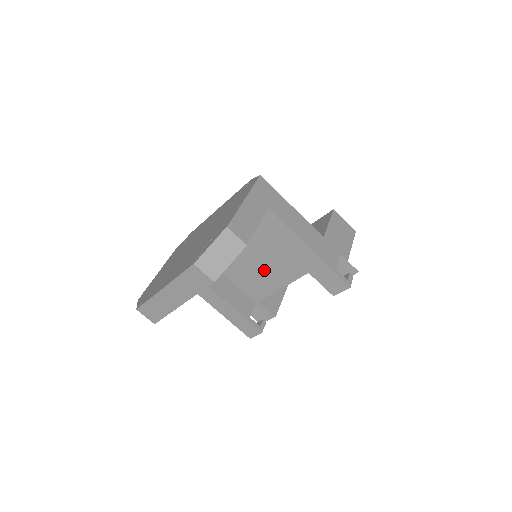
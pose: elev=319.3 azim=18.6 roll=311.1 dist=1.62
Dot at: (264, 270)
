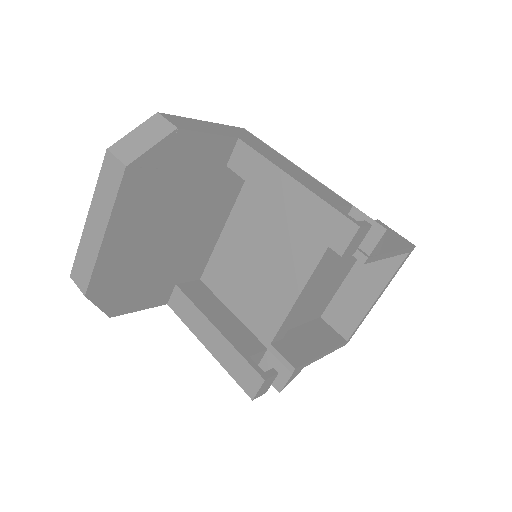
Dot at: (268, 278)
